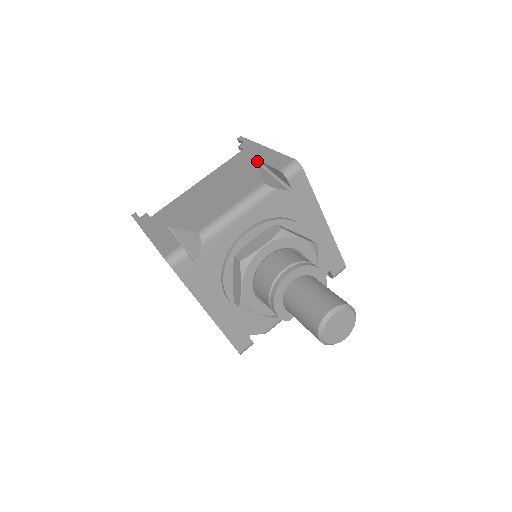
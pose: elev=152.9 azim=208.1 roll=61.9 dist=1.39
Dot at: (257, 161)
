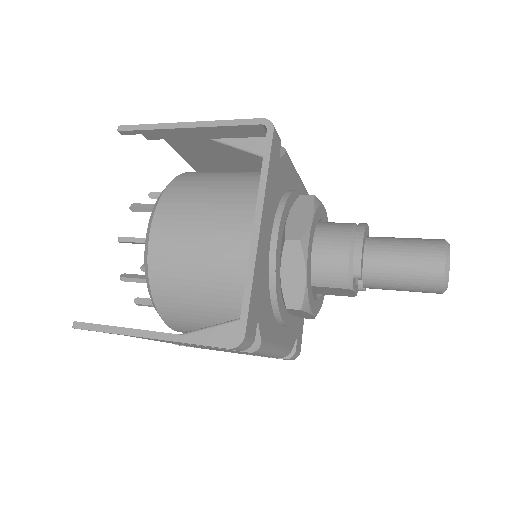
Dot at: occluded
